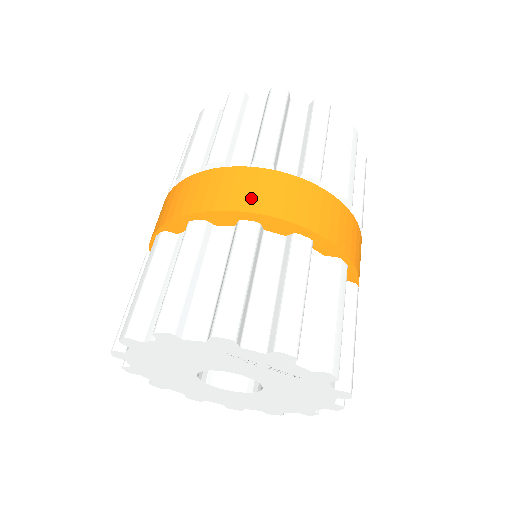
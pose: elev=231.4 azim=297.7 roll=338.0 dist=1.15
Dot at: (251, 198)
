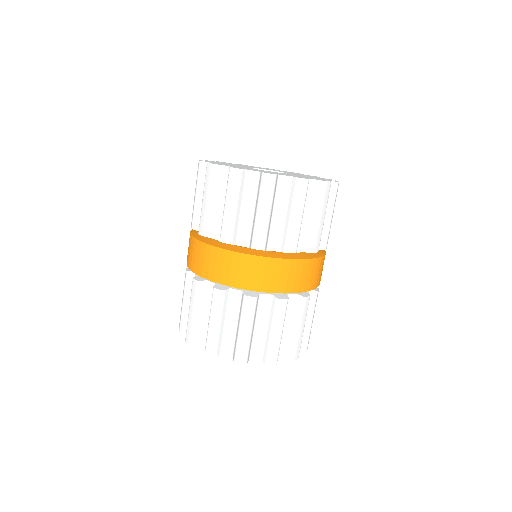
Dot at: (251, 280)
